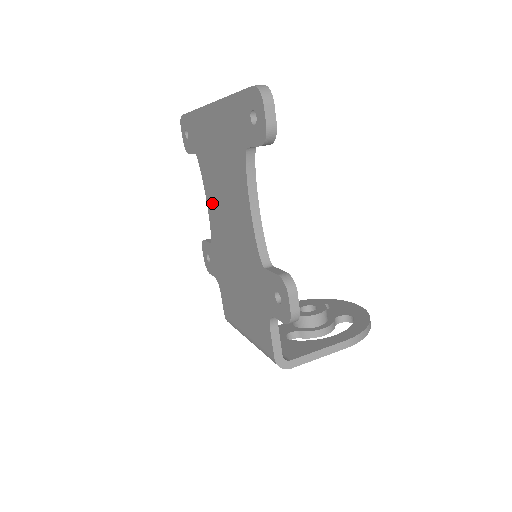
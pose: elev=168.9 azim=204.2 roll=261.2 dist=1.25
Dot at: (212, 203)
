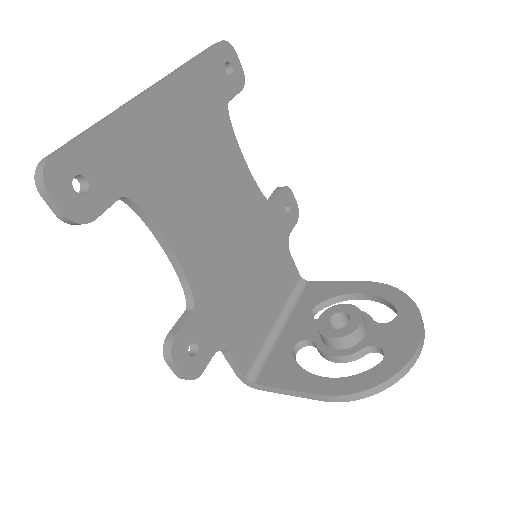
Dot at: occluded
